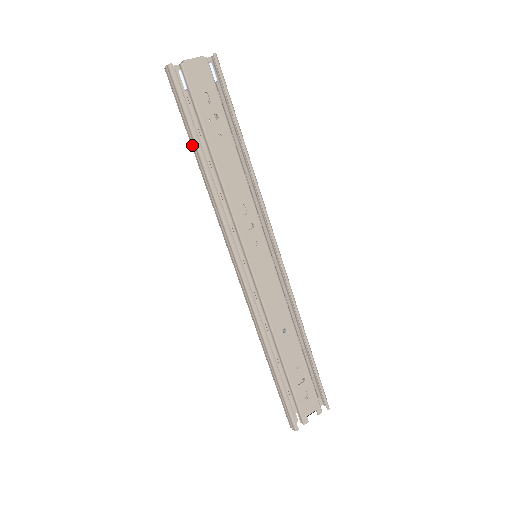
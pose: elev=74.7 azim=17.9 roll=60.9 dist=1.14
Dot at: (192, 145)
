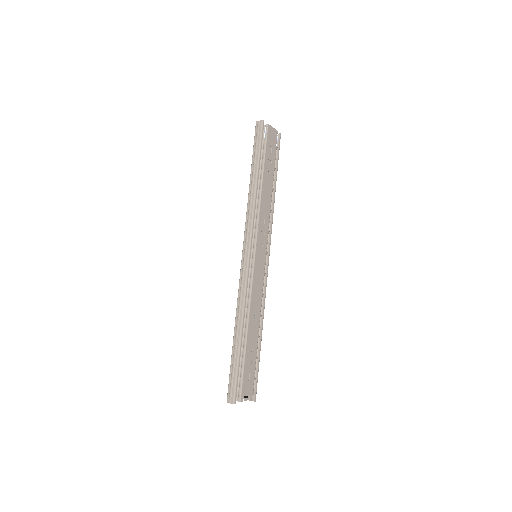
Dot at: (253, 167)
